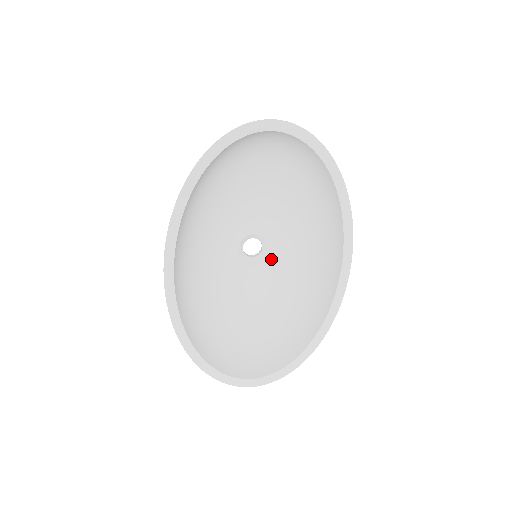
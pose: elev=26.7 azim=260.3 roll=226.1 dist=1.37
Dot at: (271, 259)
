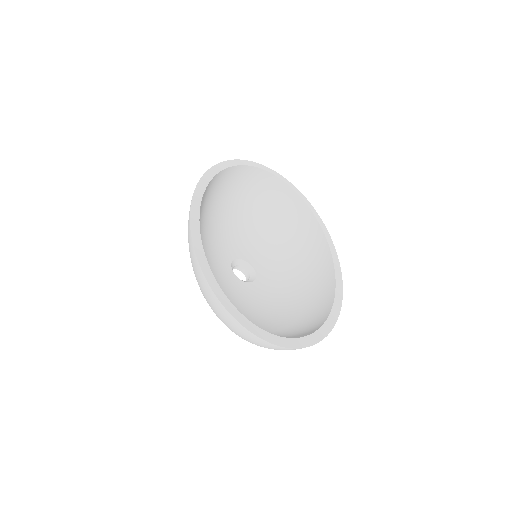
Dot at: (260, 284)
